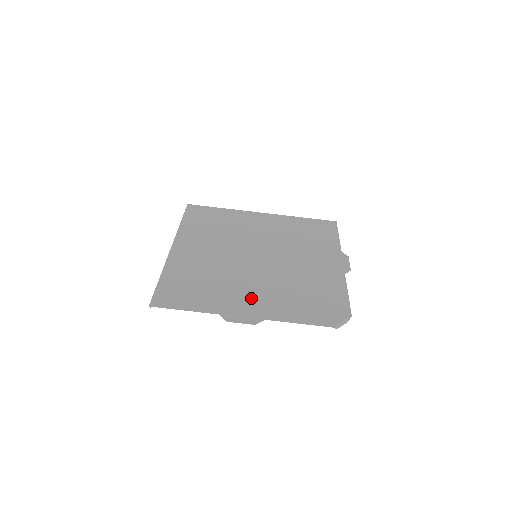
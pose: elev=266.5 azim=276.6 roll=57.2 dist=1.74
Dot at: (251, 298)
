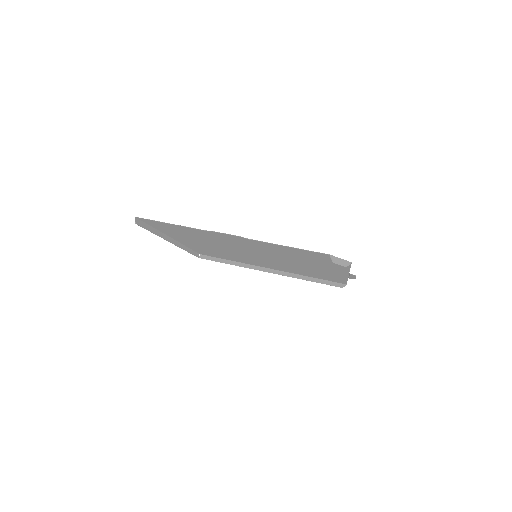
Dot at: (242, 242)
